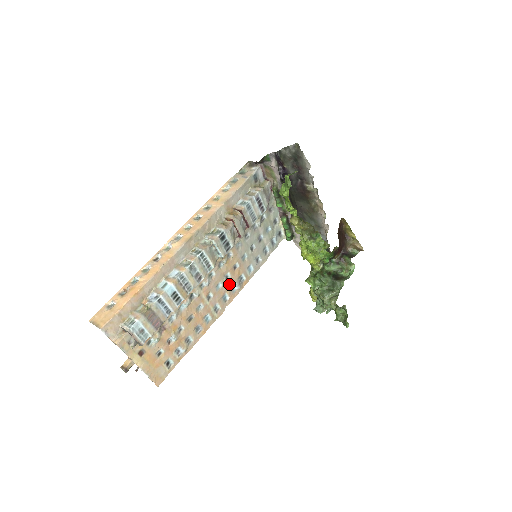
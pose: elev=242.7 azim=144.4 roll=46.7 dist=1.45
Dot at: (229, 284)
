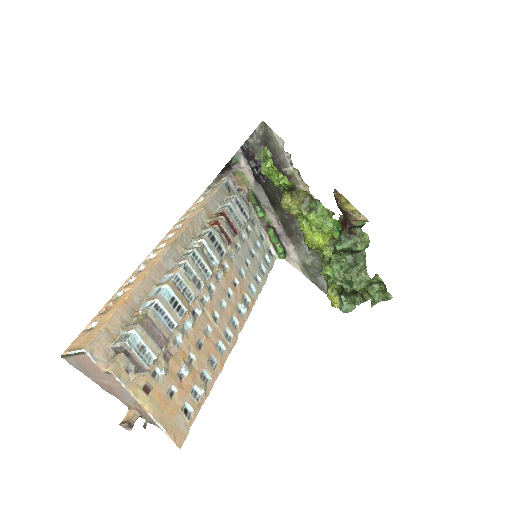
Dot at: (234, 304)
